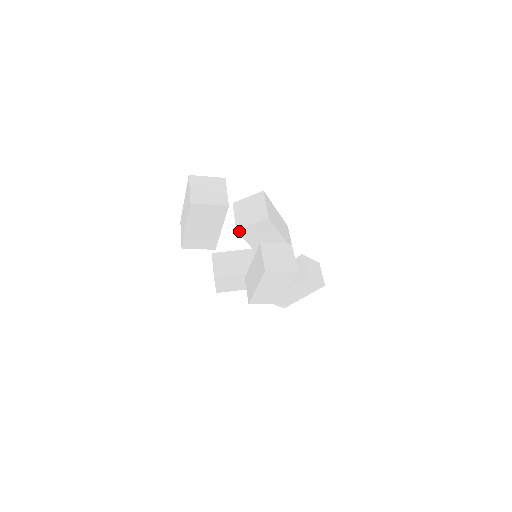
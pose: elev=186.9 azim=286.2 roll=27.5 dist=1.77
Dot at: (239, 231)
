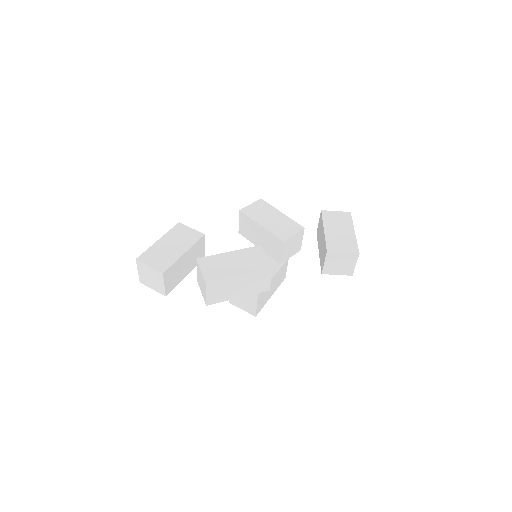
Dot at: occluded
